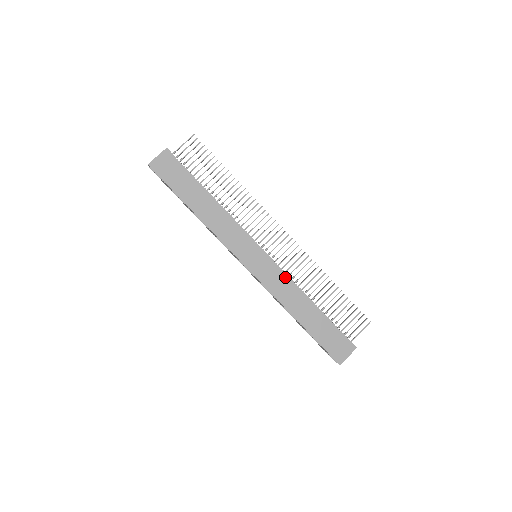
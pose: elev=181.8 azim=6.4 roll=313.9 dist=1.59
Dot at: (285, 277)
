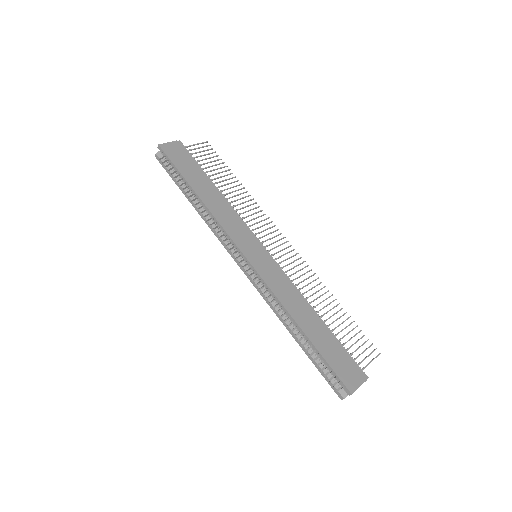
Dot at: (288, 281)
